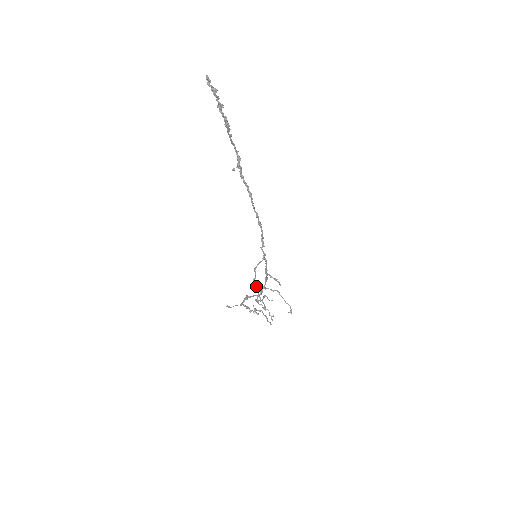
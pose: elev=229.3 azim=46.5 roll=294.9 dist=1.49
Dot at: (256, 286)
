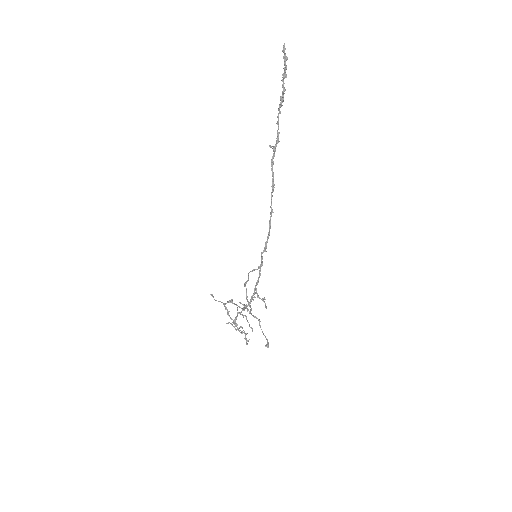
Dot at: (246, 288)
